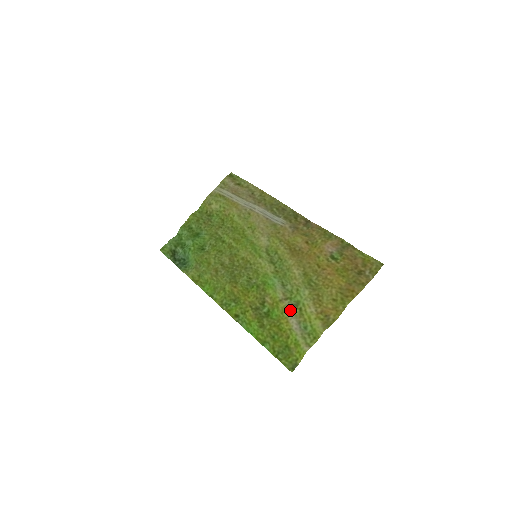
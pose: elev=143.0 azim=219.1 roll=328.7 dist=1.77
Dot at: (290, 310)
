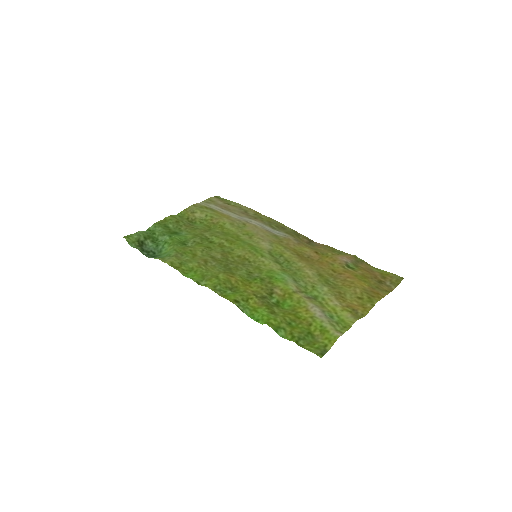
Dot at: (309, 300)
